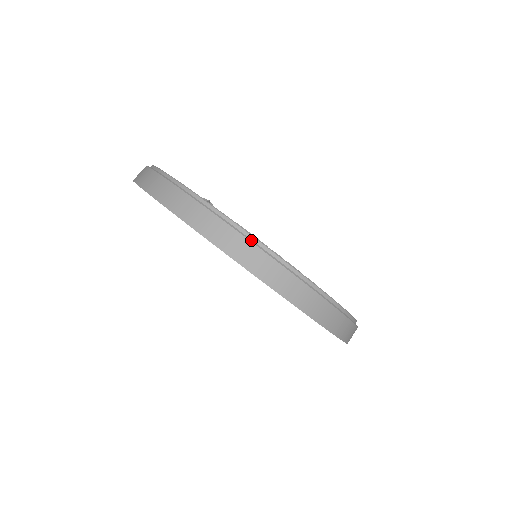
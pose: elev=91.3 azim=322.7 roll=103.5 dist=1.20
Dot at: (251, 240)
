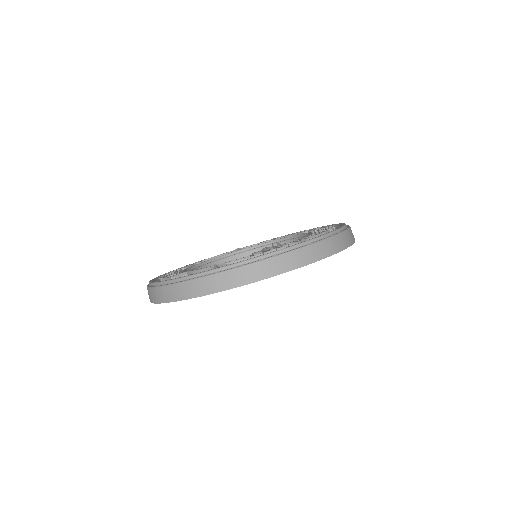
Dot at: (265, 258)
